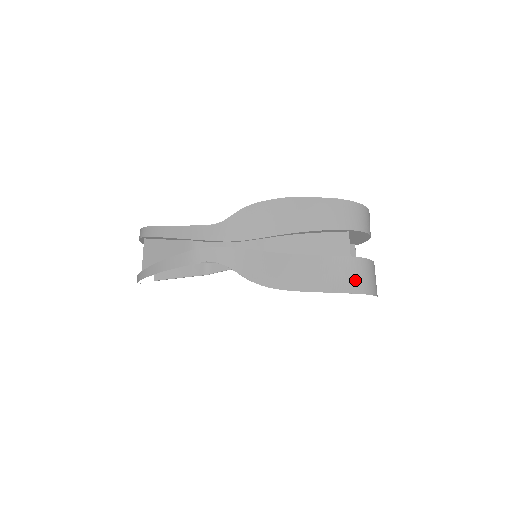
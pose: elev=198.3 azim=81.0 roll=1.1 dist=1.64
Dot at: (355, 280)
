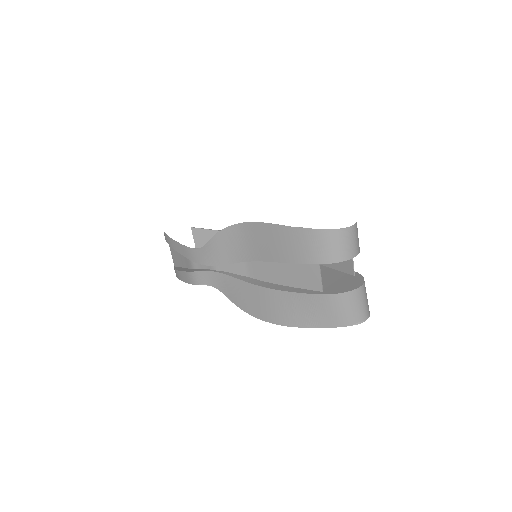
Dot at: (327, 316)
